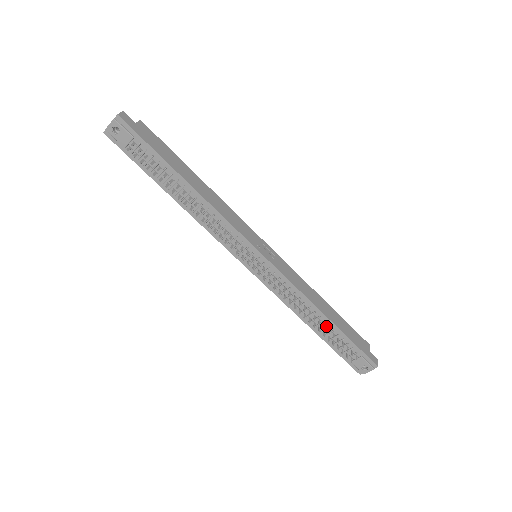
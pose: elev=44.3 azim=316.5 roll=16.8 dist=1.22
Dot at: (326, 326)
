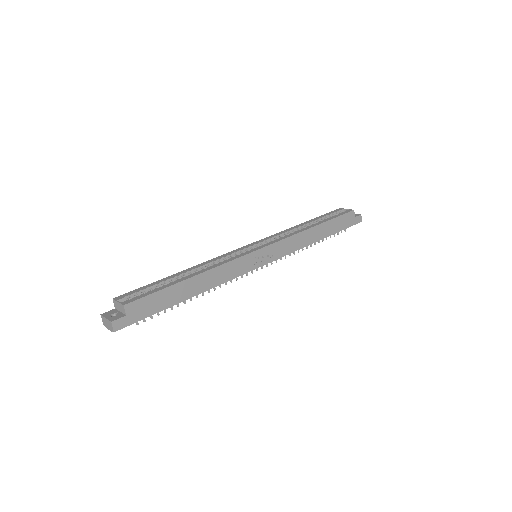
Dot at: occluded
